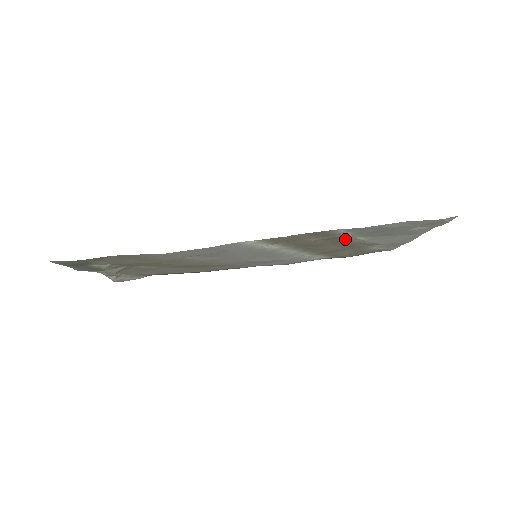
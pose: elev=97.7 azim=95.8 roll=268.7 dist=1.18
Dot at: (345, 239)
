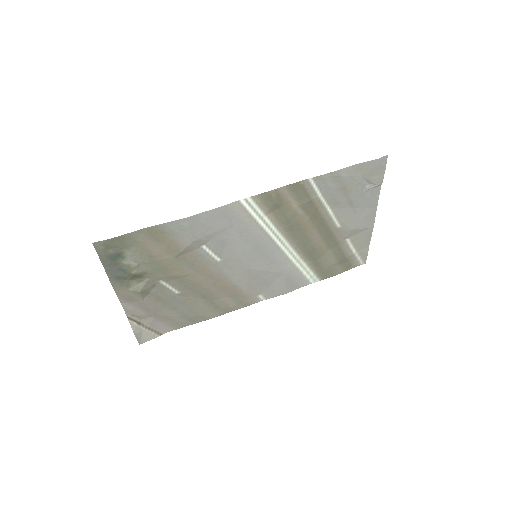
Dot at: (320, 213)
